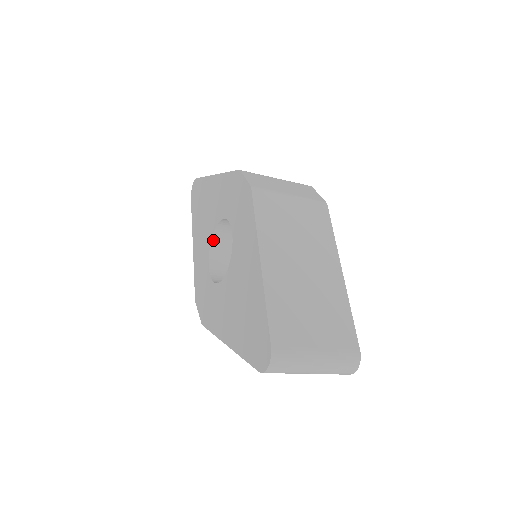
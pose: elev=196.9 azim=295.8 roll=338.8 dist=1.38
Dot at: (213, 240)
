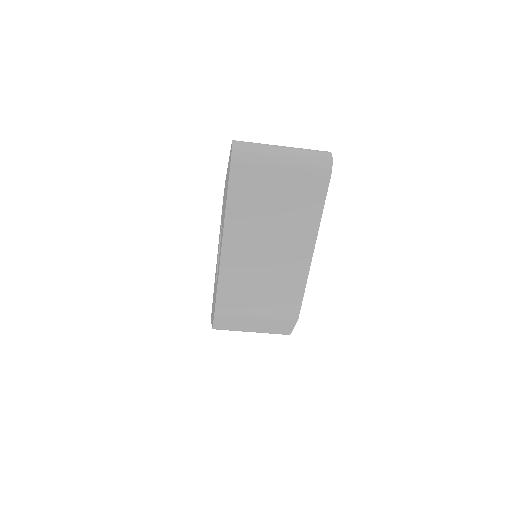
Dot at: occluded
